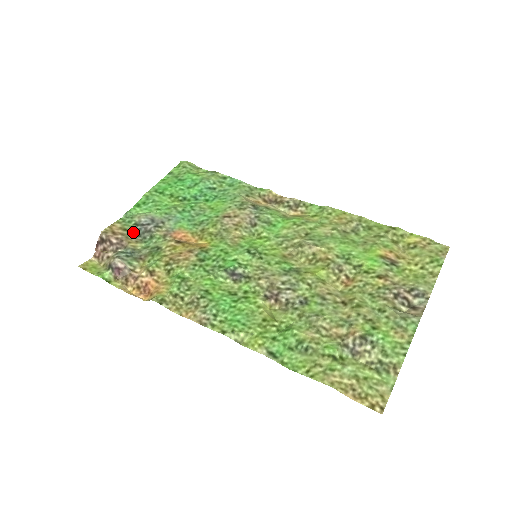
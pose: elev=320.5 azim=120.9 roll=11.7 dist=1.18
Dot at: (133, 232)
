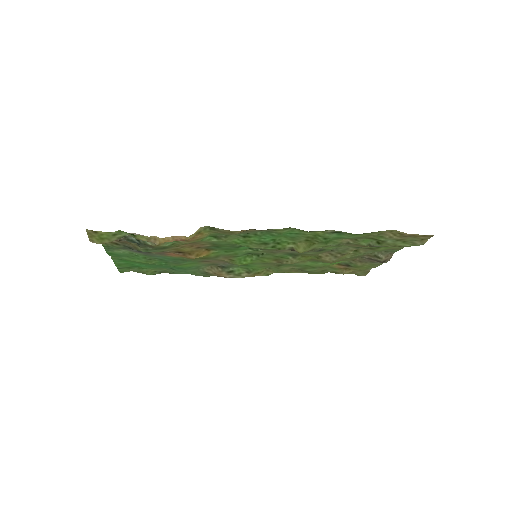
Dot at: (125, 247)
